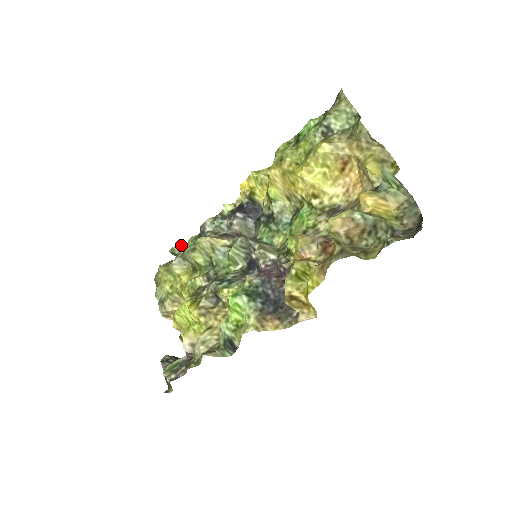
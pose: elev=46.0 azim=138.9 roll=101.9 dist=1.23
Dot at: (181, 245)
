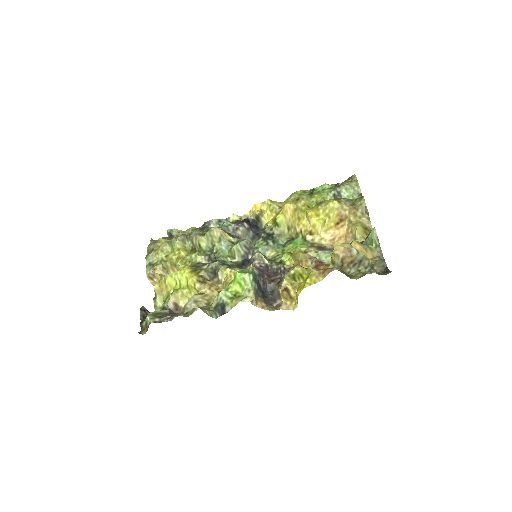
Dot at: (180, 230)
